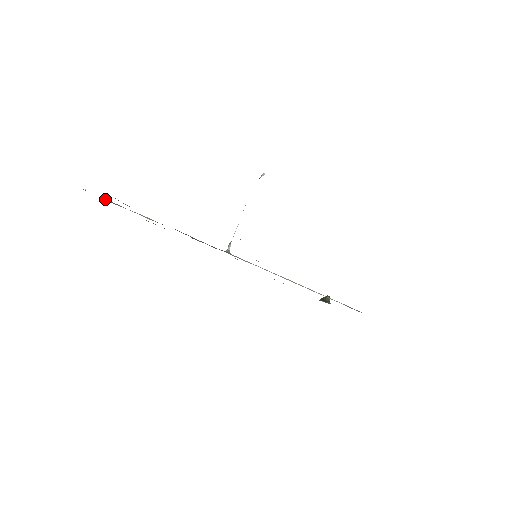
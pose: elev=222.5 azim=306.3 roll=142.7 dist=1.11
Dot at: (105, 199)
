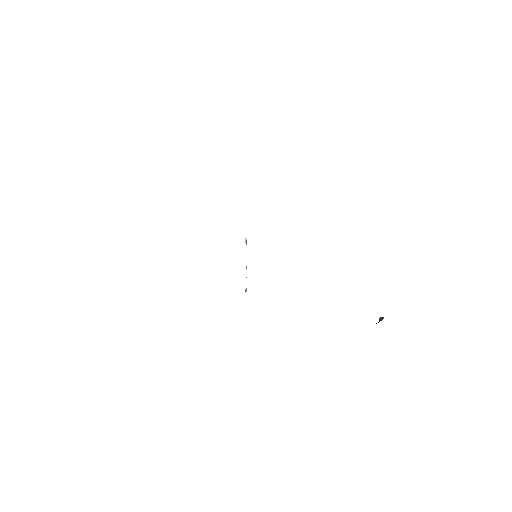
Dot at: occluded
